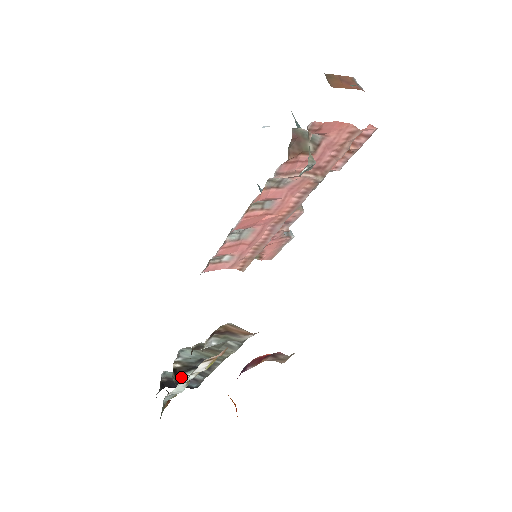
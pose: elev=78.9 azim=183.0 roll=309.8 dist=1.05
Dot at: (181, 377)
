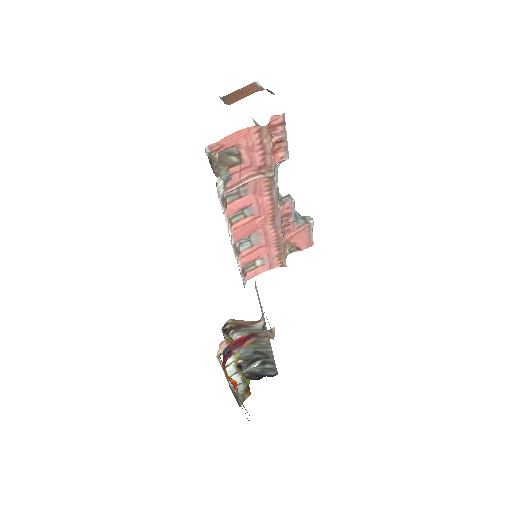
Dot at: occluded
